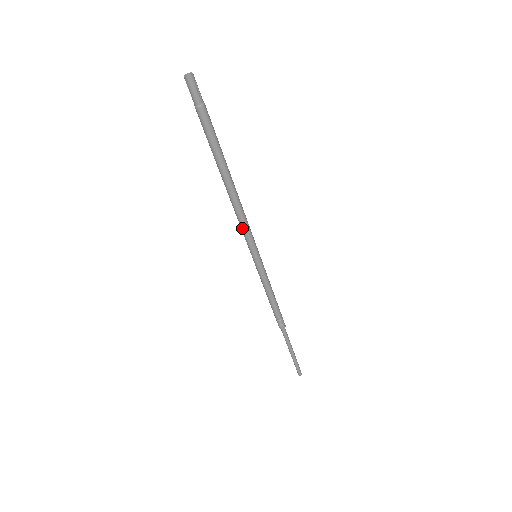
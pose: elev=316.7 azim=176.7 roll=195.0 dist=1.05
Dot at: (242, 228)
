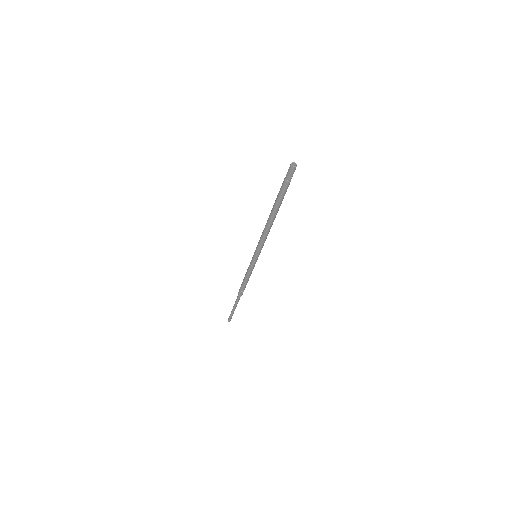
Dot at: (260, 240)
